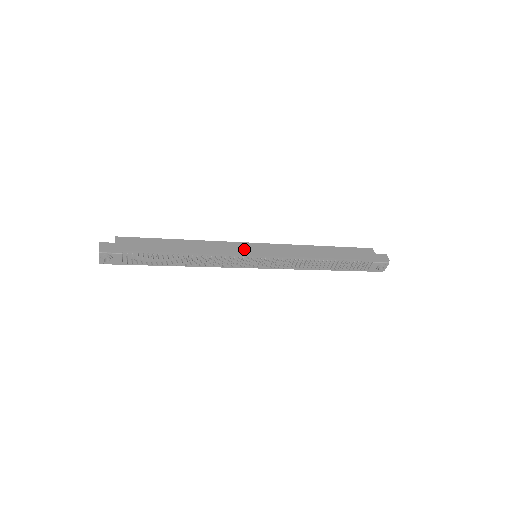
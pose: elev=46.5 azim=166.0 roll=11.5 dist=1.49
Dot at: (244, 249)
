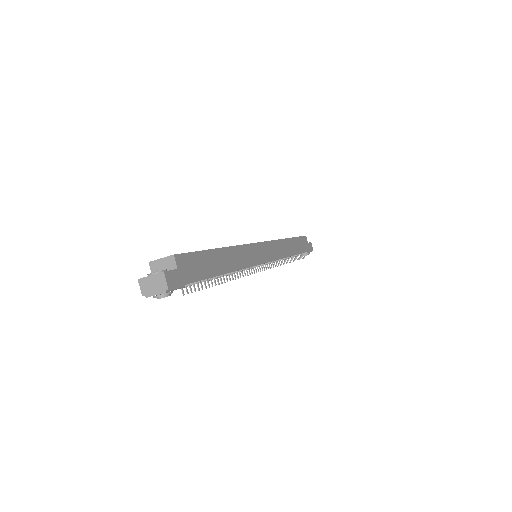
Dot at: (259, 254)
